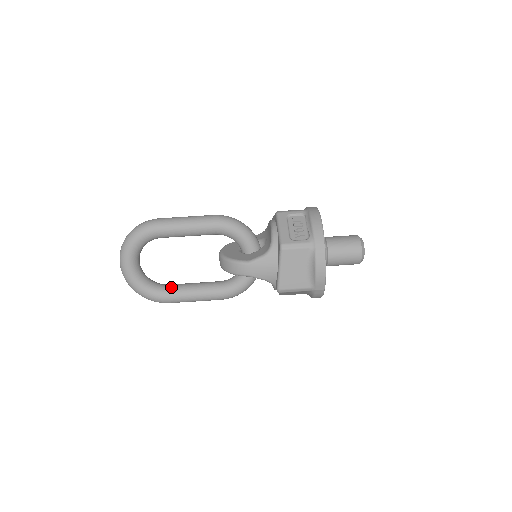
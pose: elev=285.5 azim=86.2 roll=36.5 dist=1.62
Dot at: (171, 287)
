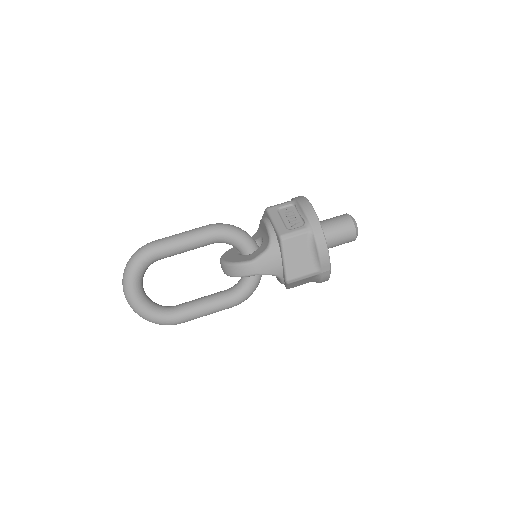
Dot at: (180, 307)
